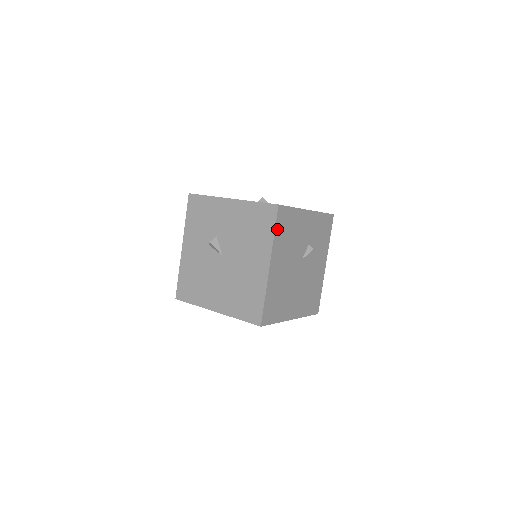
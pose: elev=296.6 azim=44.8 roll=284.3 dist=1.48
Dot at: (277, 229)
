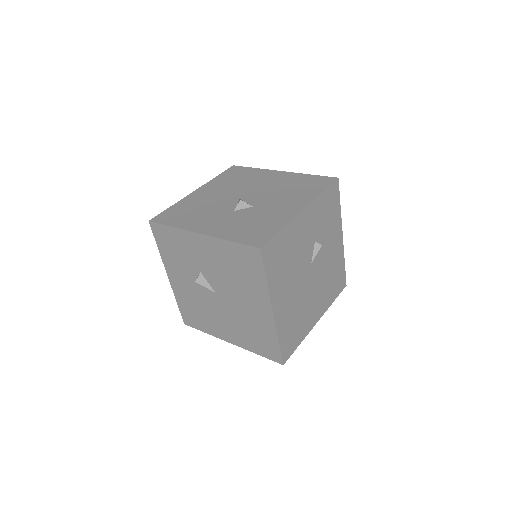
Dot at: (268, 272)
